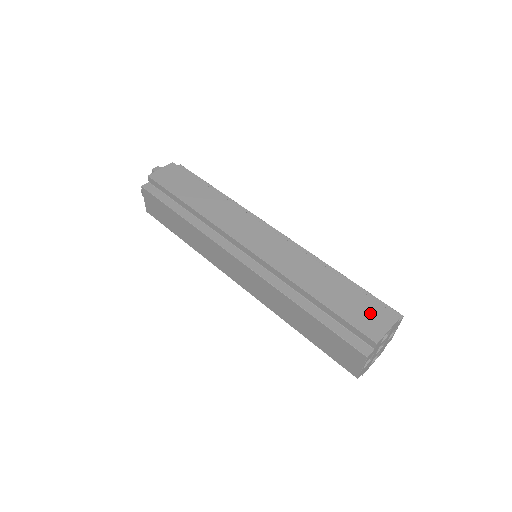
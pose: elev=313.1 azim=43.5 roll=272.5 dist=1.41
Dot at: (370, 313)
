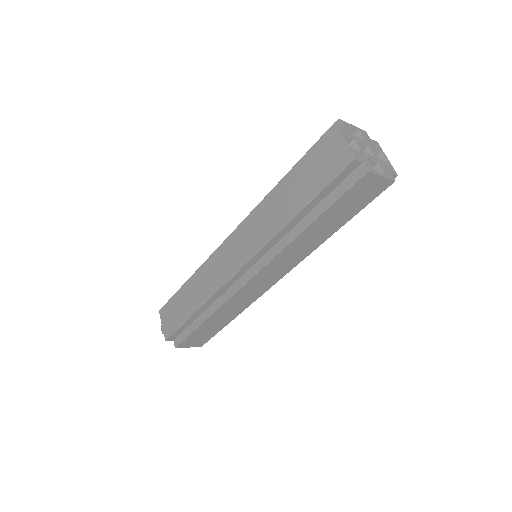
Dot at: occluded
